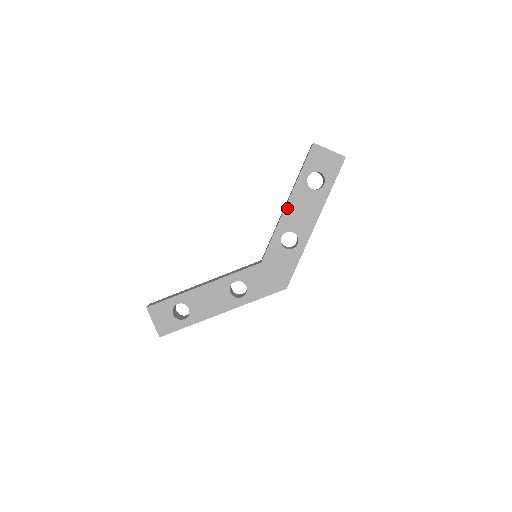
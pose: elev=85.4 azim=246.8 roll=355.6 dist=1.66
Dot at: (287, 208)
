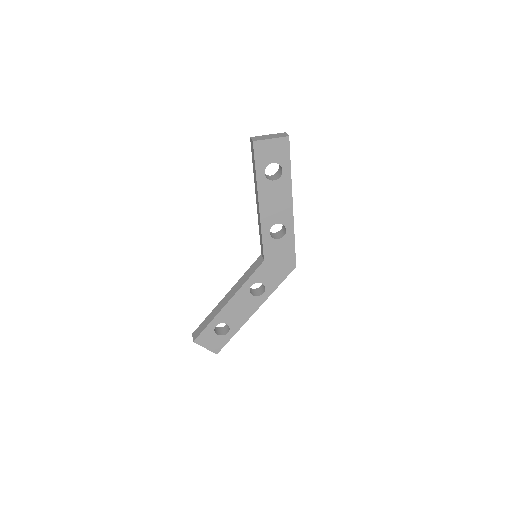
Dot at: (261, 208)
